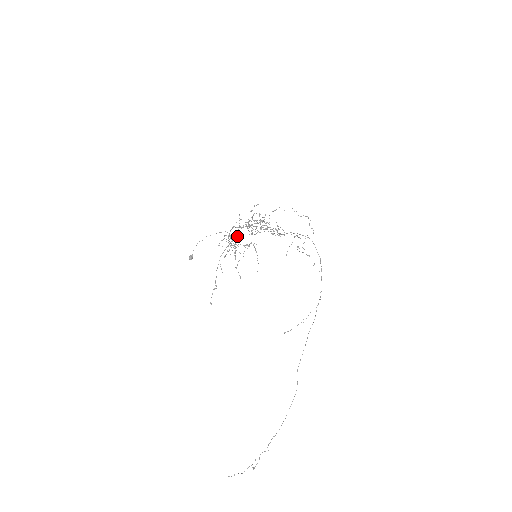
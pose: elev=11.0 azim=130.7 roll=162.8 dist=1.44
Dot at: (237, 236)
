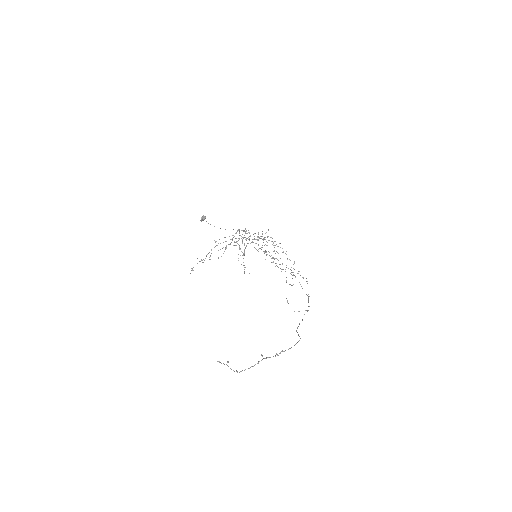
Dot at: (248, 232)
